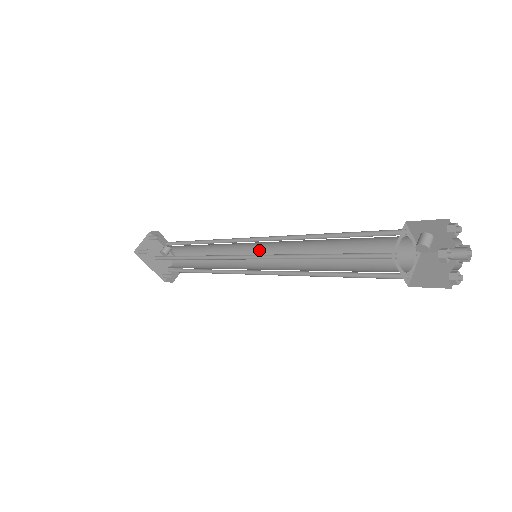
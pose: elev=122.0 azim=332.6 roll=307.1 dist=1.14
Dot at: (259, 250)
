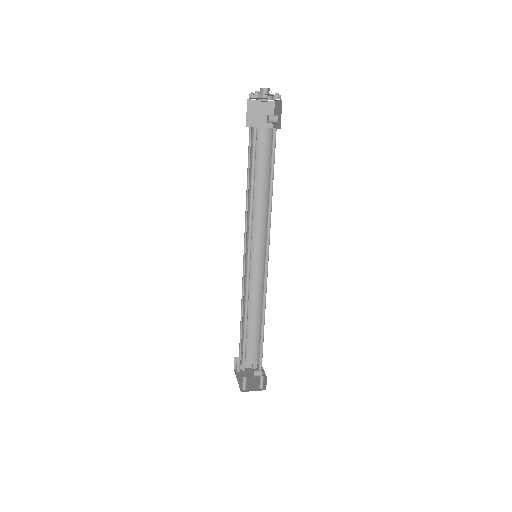
Dot at: (266, 262)
